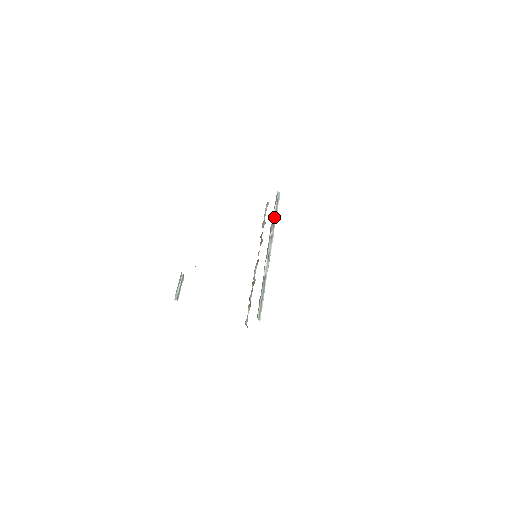
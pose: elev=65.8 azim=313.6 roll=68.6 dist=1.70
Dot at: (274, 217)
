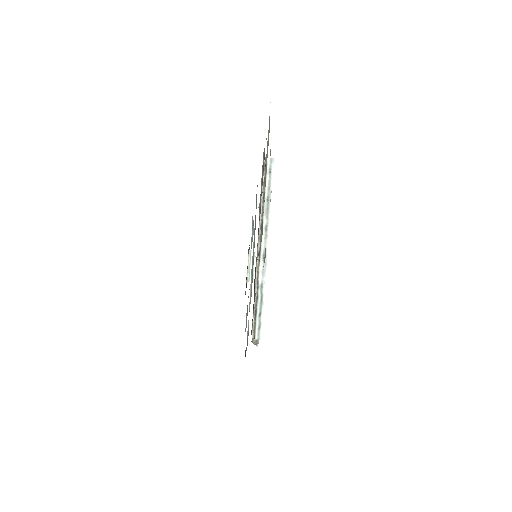
Dot at: (267, 199)
